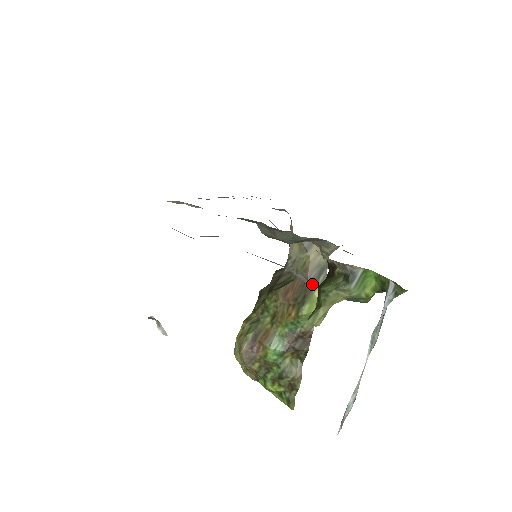
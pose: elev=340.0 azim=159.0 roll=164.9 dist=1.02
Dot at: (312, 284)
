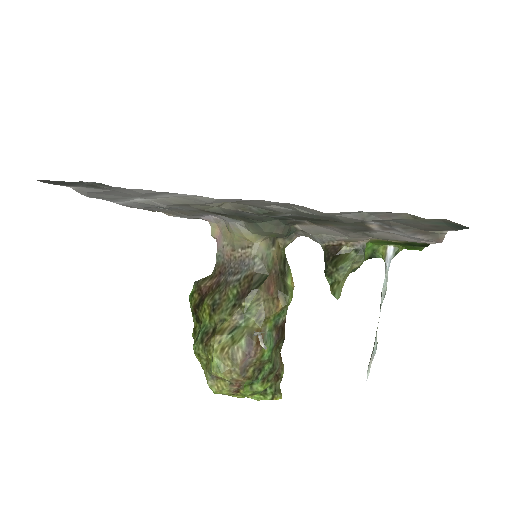
Dot at: (283, 275)
